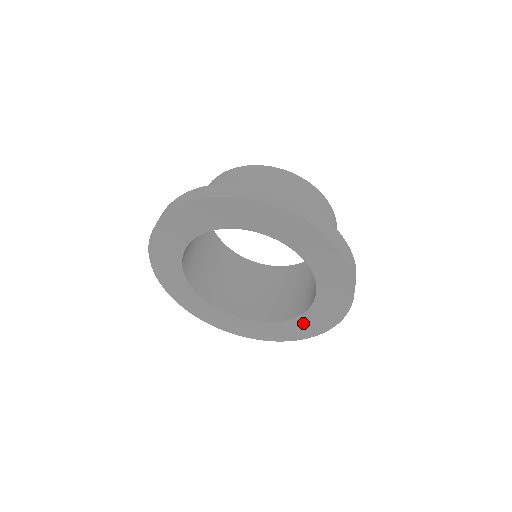
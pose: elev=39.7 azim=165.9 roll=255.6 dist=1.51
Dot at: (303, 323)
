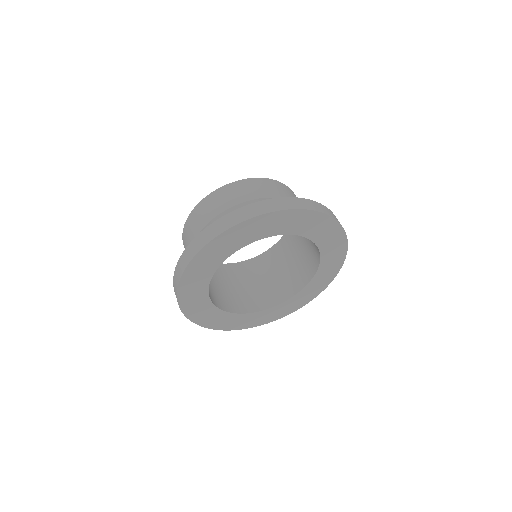
Dot at: (327, 263)
